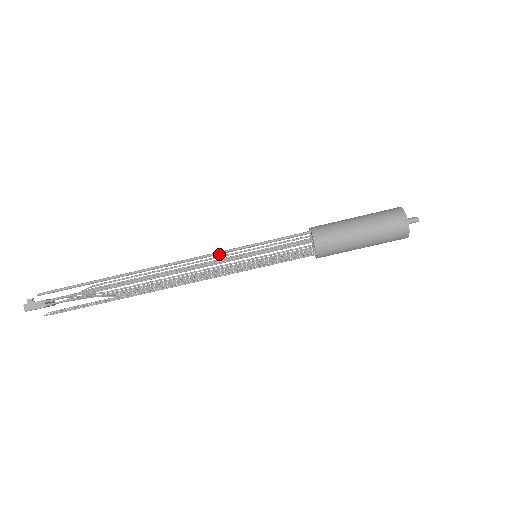
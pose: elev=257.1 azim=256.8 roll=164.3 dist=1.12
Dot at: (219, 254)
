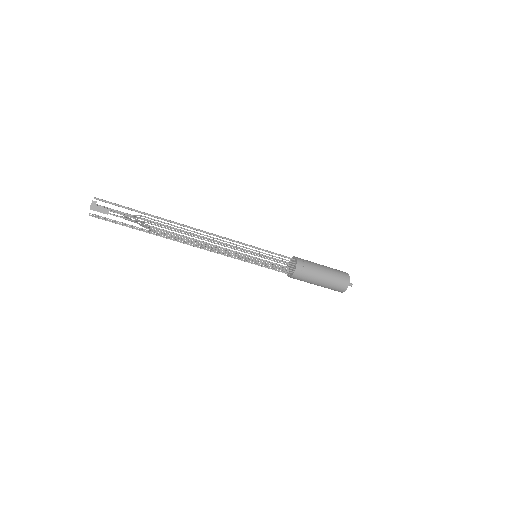
Dot at: (234, 241)
